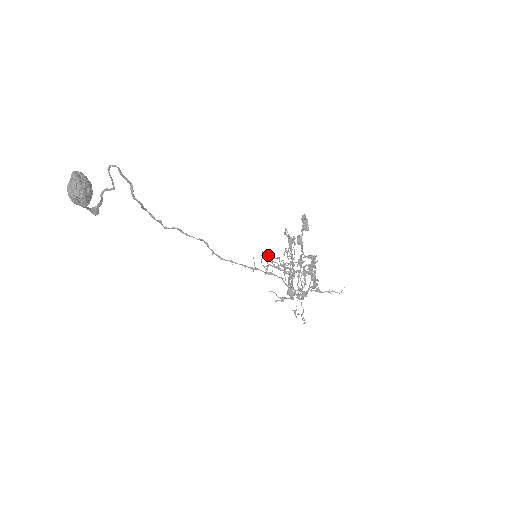
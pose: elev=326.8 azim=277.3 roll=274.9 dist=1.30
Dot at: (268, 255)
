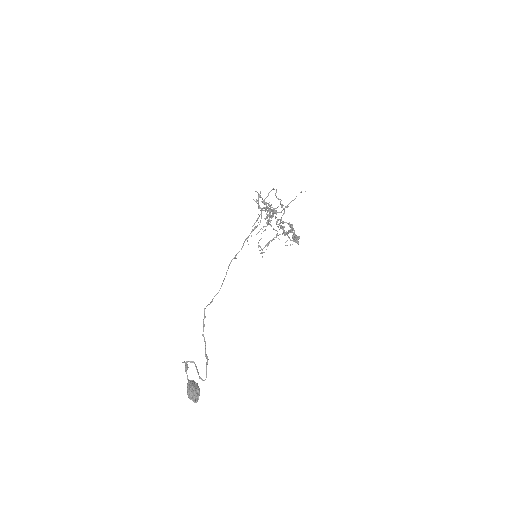
Dot at: occluded
